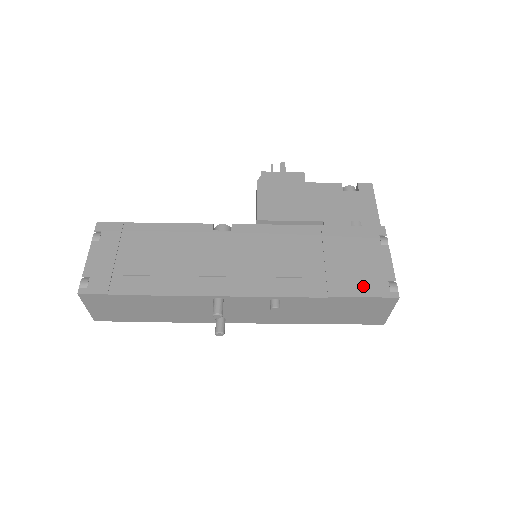
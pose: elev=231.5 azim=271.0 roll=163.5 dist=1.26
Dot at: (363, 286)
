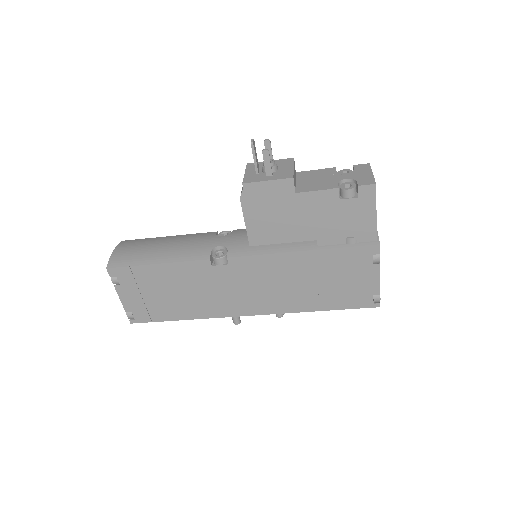
Dot at: (350, 301)
